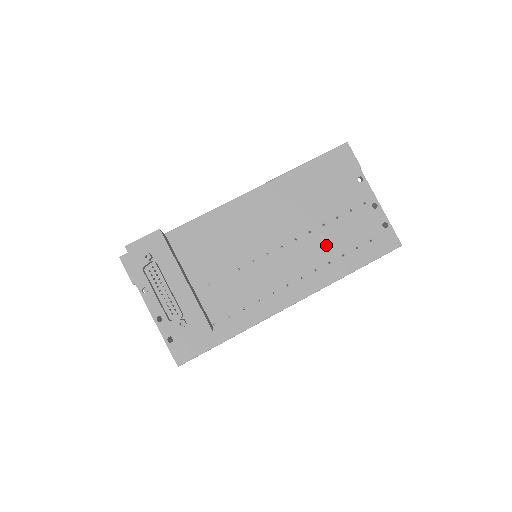
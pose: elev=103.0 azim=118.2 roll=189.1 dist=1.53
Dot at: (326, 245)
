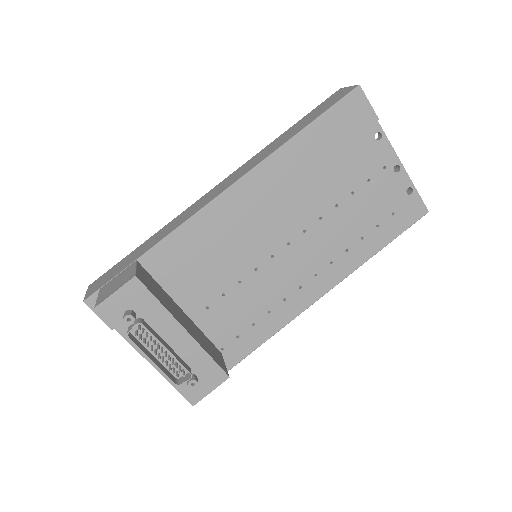
Dot at: (341, 230)
